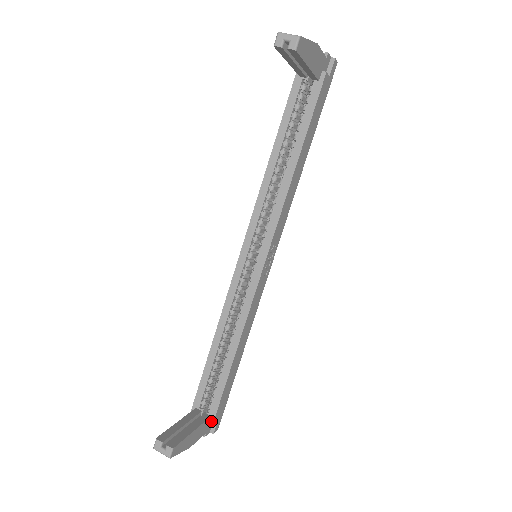
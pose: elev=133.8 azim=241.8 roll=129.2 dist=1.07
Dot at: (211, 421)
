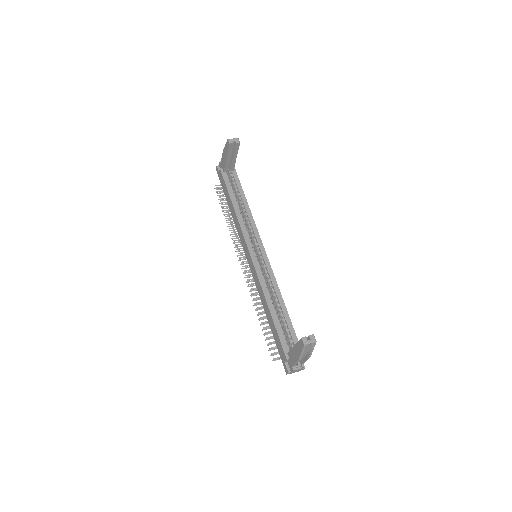
Dot at: occluded
